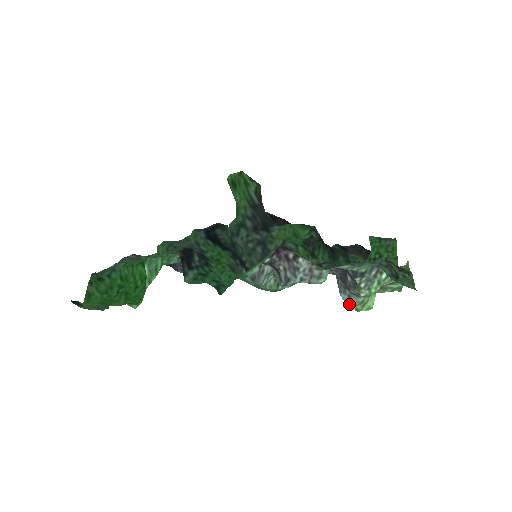
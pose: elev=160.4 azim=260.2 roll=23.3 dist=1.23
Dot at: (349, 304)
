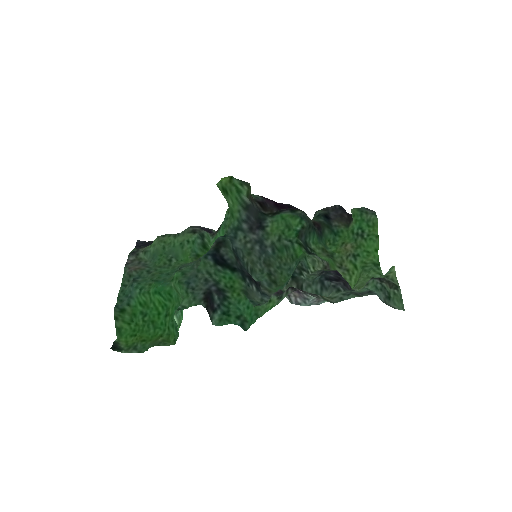
Dot at: occluded
